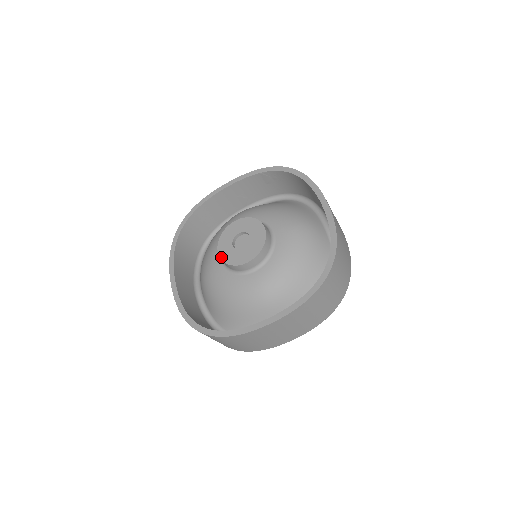
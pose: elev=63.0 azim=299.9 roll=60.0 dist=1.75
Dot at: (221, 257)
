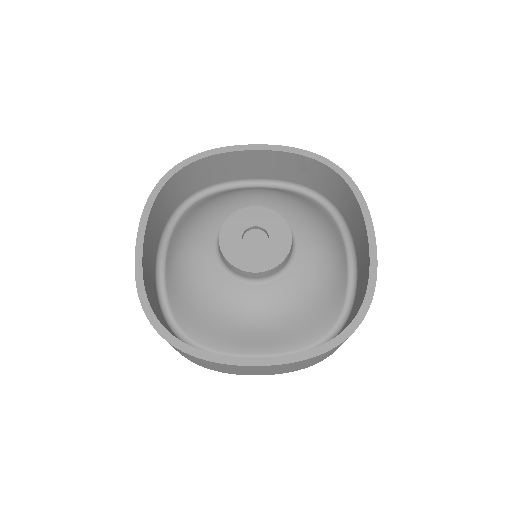
Dot at: (222, 247)
